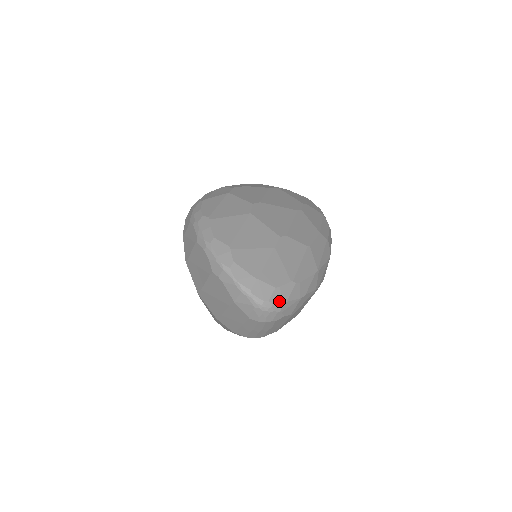
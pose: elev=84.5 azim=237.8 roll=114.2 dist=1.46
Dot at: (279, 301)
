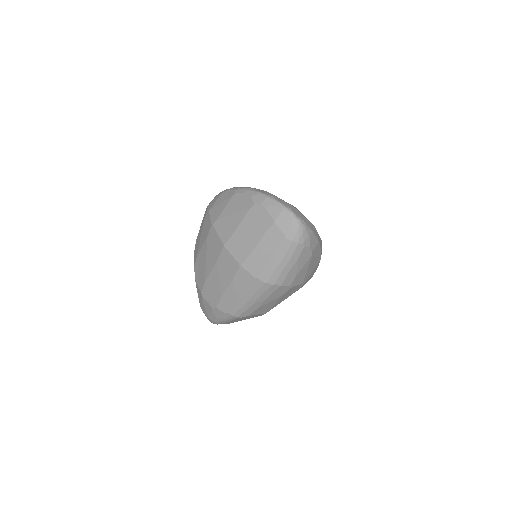
Dot at: (309, 227)
